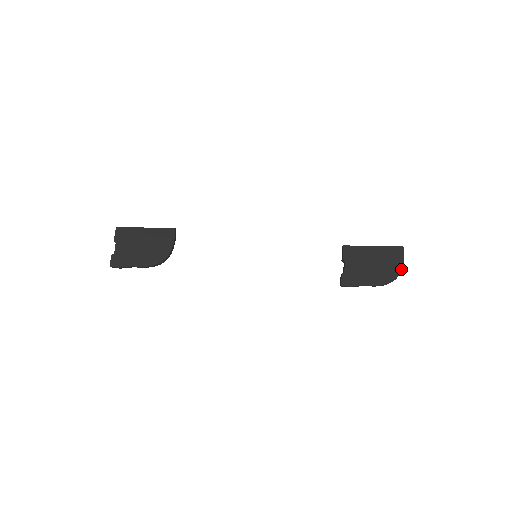
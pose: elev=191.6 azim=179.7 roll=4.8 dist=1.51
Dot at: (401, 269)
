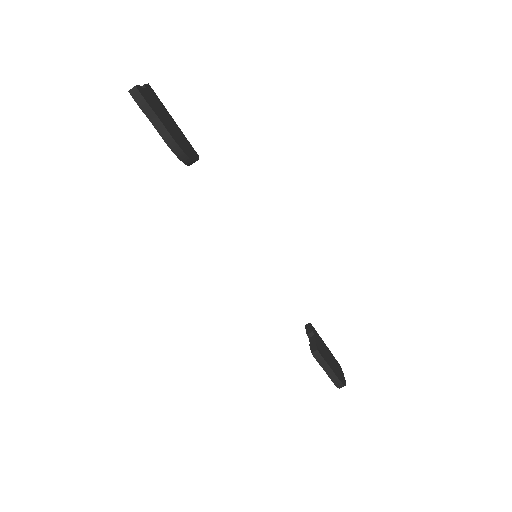
Dot at: (345, 381)
